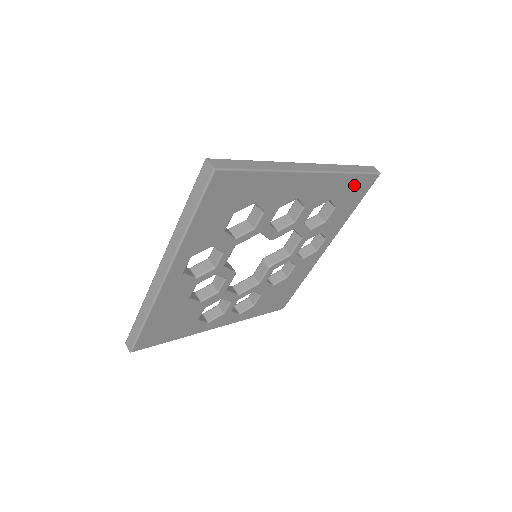
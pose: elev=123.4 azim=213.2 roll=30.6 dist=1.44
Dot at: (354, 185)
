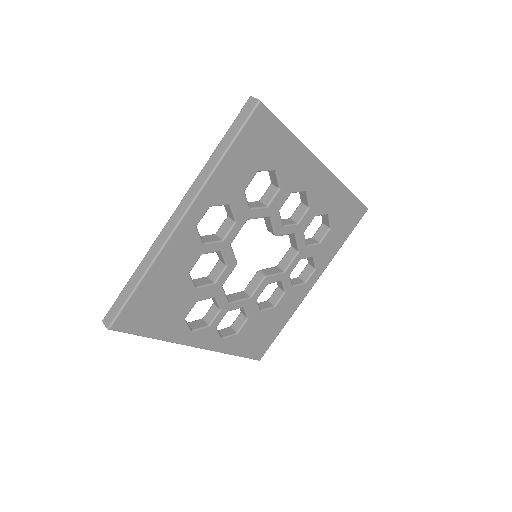
Dot at: (348, 208)
